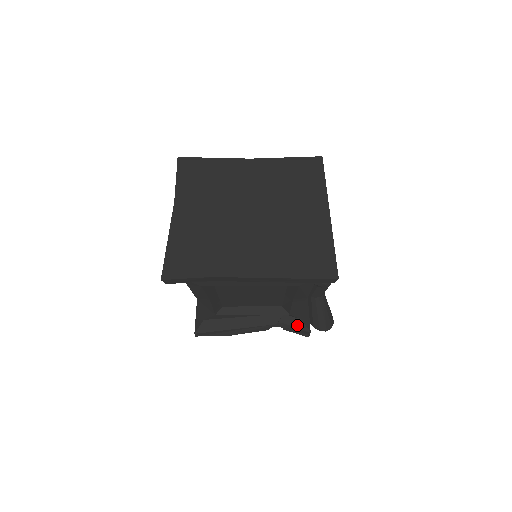
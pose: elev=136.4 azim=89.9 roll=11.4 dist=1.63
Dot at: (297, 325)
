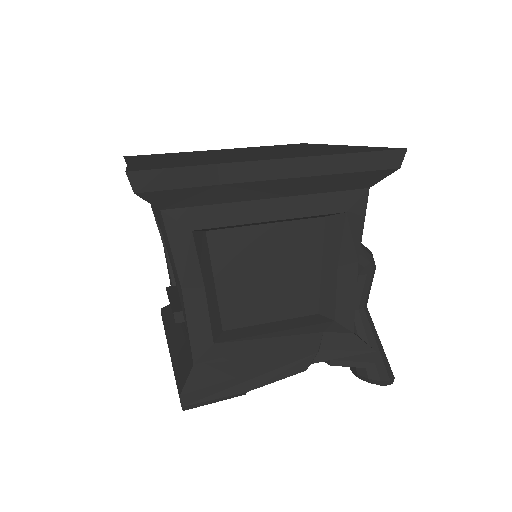
Dot at: (350, 346)
